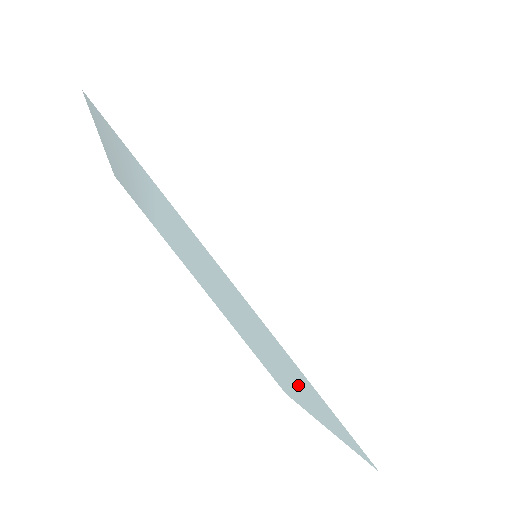
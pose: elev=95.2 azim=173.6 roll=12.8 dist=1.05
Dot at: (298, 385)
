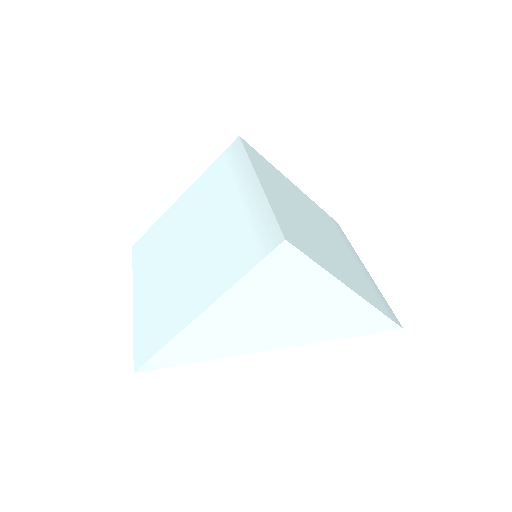
Dot at: occluded
